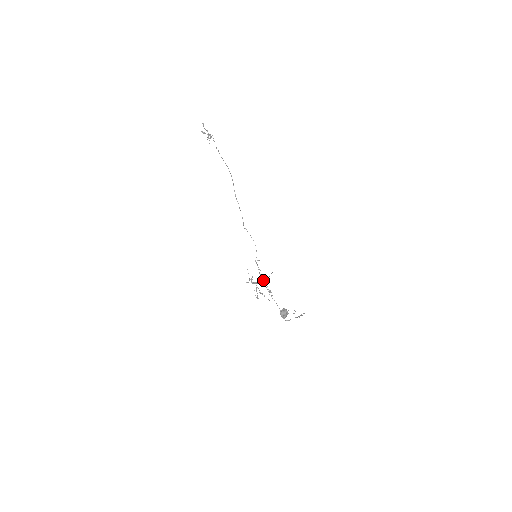
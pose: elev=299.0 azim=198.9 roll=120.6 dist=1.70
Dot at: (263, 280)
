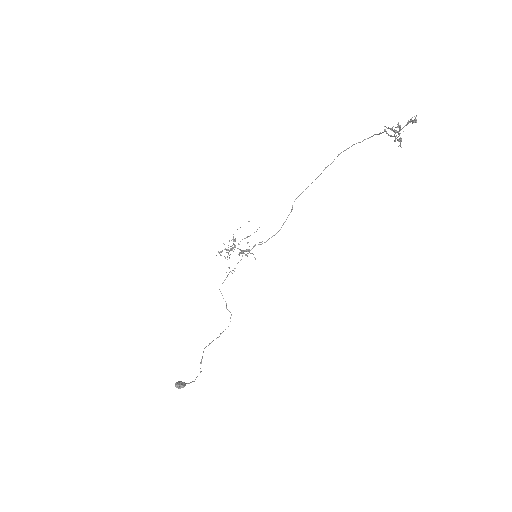
Dot at: (244, 251)
